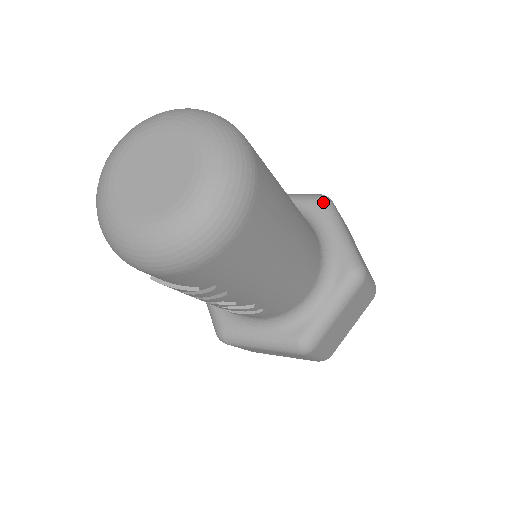
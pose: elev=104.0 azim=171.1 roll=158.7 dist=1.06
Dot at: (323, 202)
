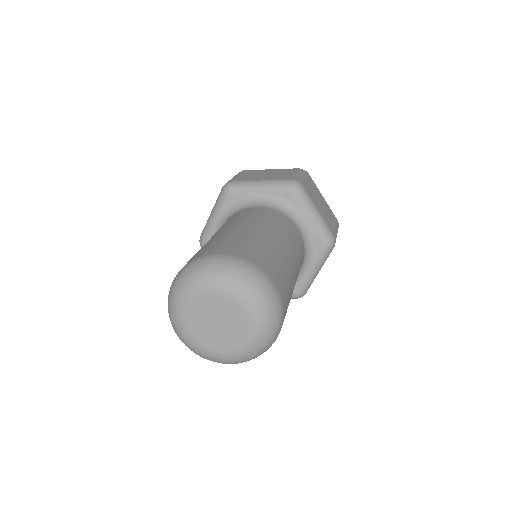
Dot at: (327, 248)
